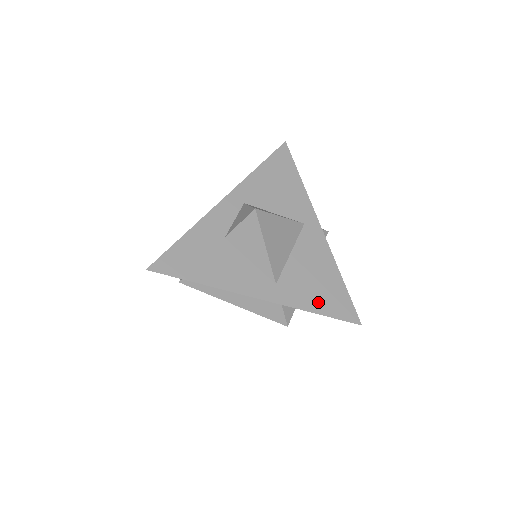
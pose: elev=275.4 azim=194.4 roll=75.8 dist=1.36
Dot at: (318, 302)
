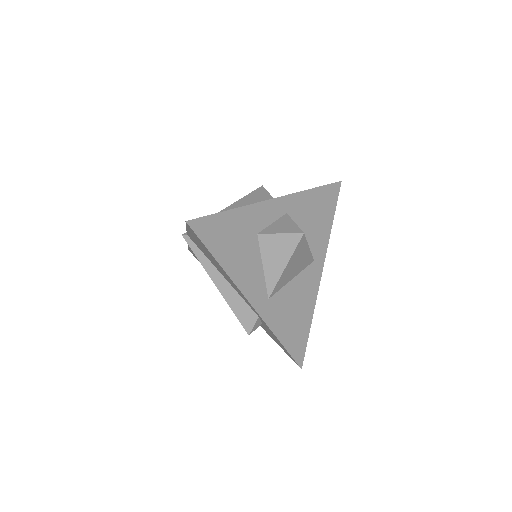
Dot at: (286, 333)
